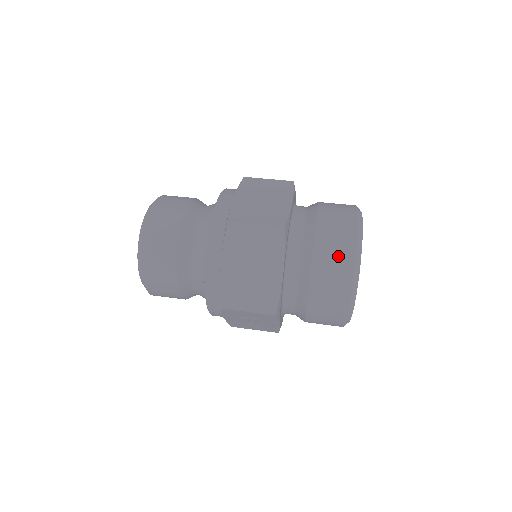
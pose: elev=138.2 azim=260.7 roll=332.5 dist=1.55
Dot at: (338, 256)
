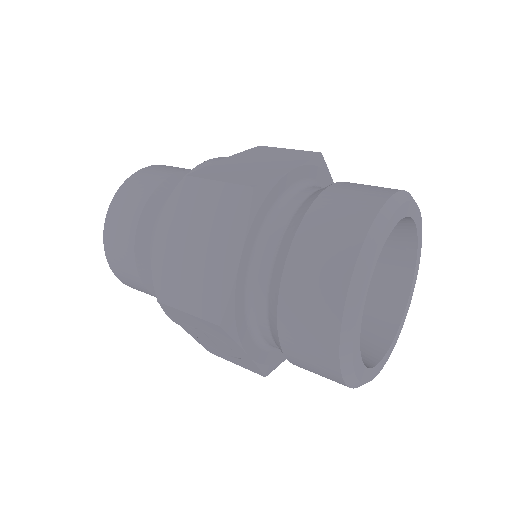
Dot at: (331, 246)
